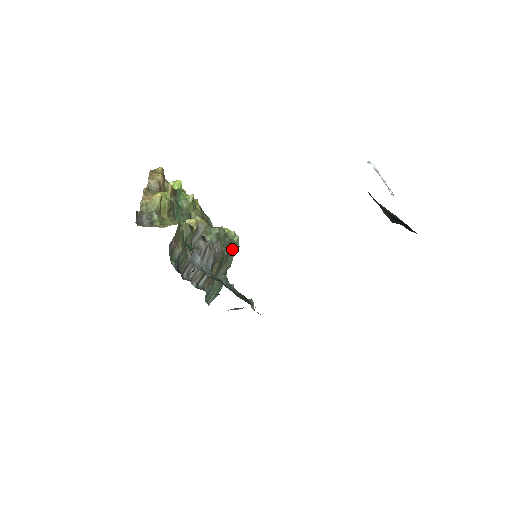
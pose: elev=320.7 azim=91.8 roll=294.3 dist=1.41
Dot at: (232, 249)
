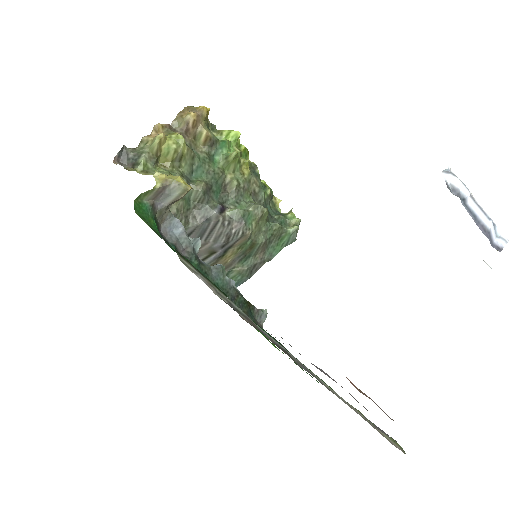
Dot at: (282, 240)
